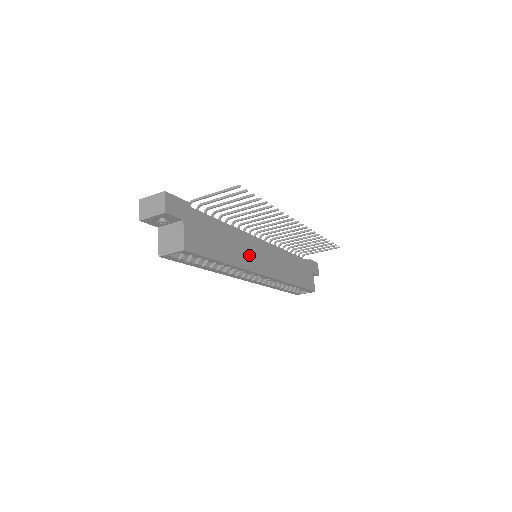
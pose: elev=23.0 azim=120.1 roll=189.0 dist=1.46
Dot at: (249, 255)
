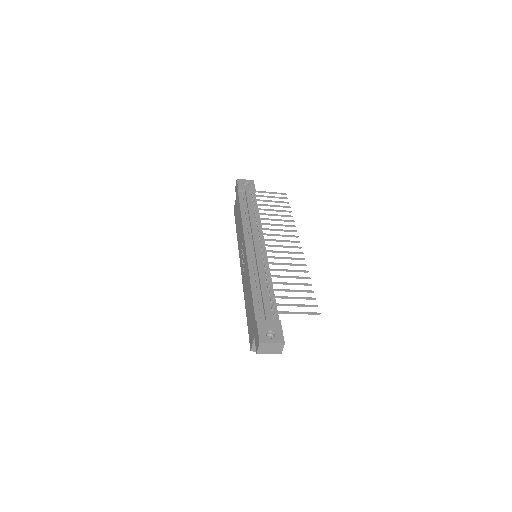
Dot at: occluded
